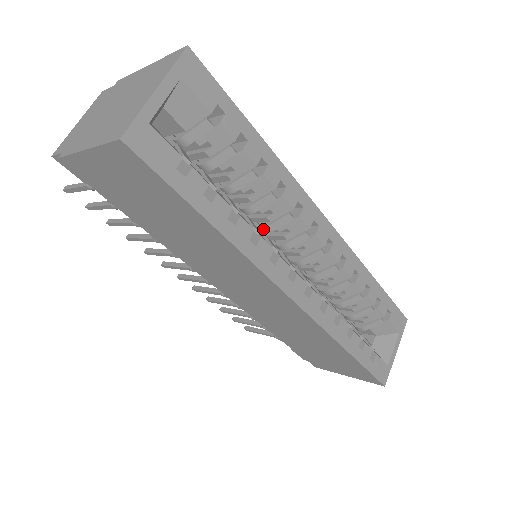
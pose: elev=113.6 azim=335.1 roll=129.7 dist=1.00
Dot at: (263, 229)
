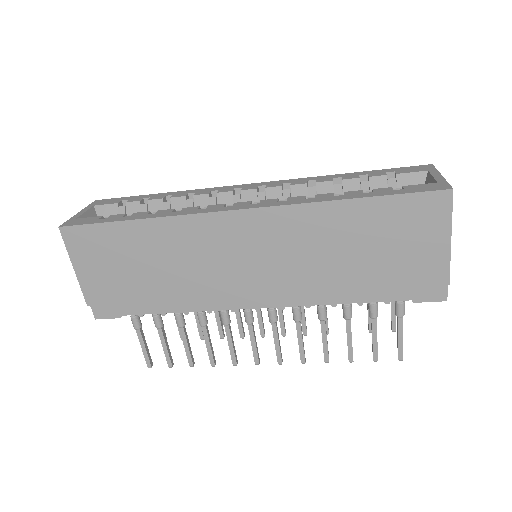
Dot at: occluded
